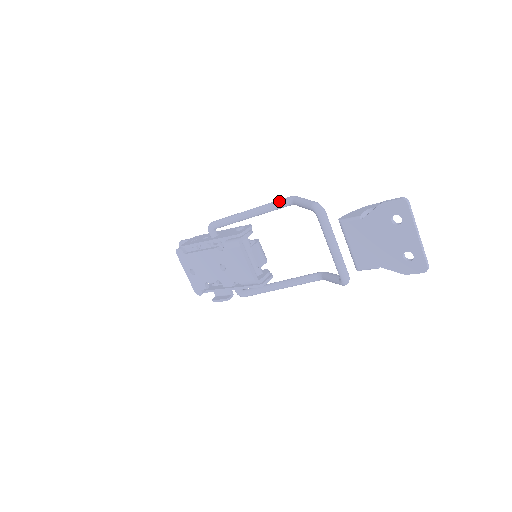
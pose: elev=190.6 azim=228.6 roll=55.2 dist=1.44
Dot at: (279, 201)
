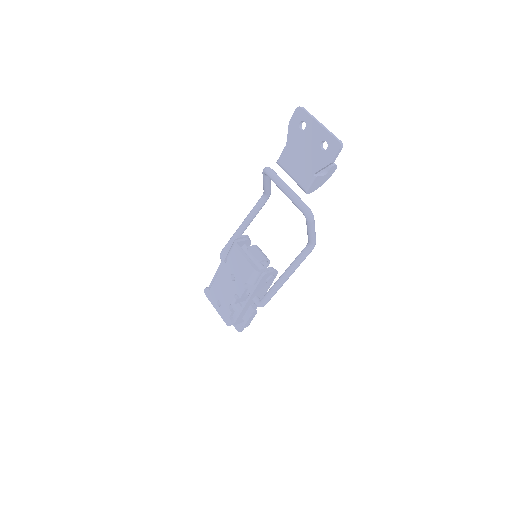
Dot at: occluded
